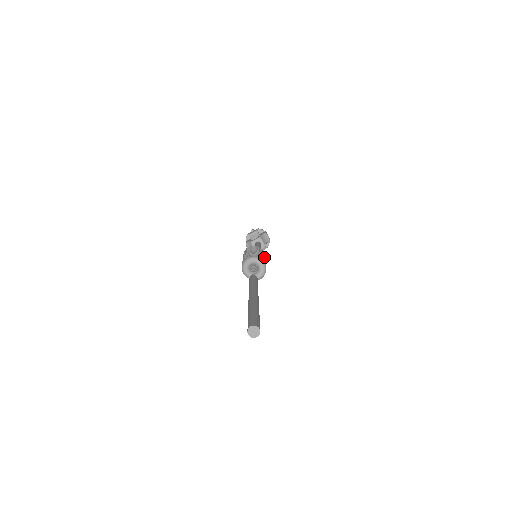
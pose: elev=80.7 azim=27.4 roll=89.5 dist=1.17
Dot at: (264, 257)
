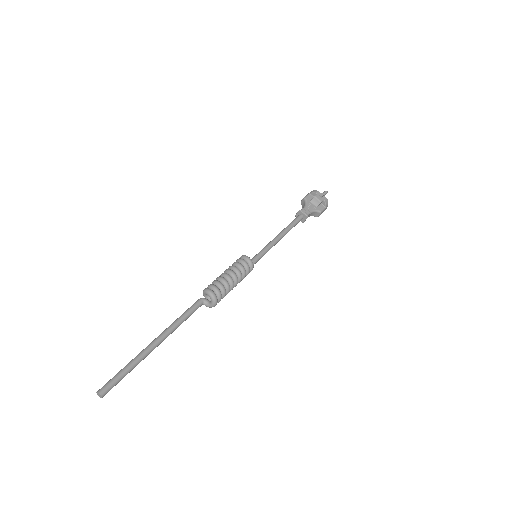
Dot at: occluded
